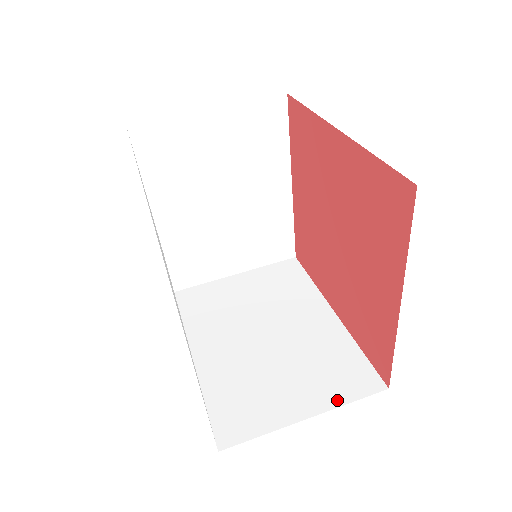
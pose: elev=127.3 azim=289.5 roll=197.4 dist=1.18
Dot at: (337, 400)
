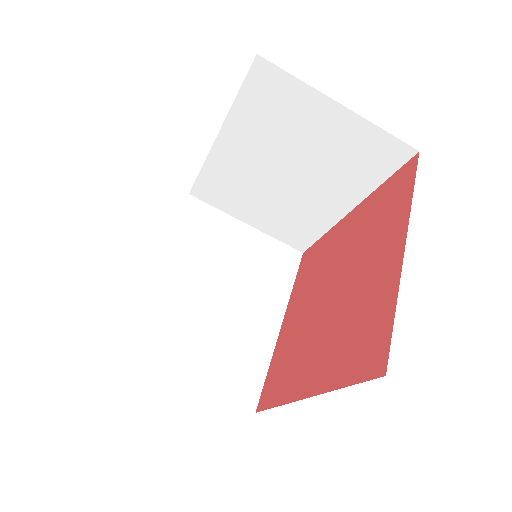
Dot at: (272, 234)
